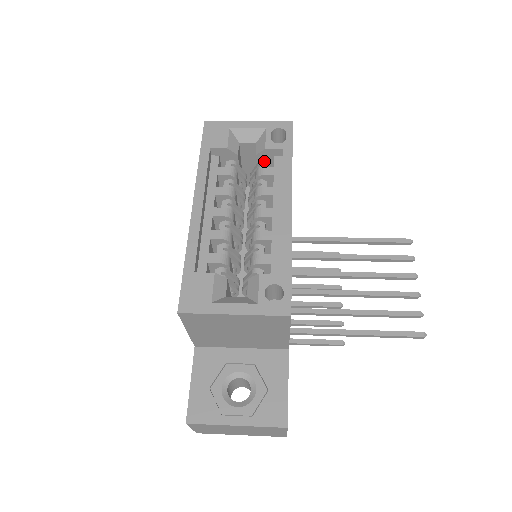
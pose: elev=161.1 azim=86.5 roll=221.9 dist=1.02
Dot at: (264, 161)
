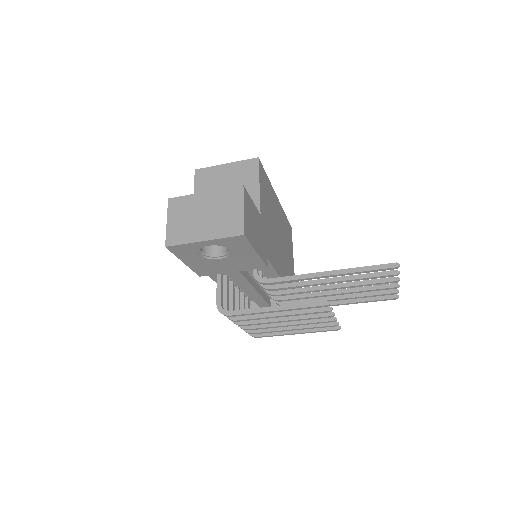
Dot at: occluded
